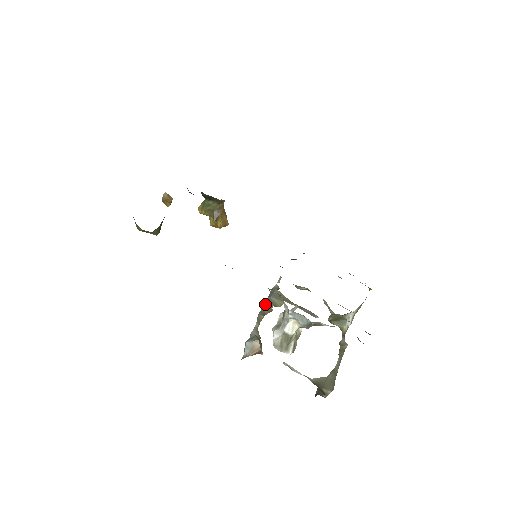
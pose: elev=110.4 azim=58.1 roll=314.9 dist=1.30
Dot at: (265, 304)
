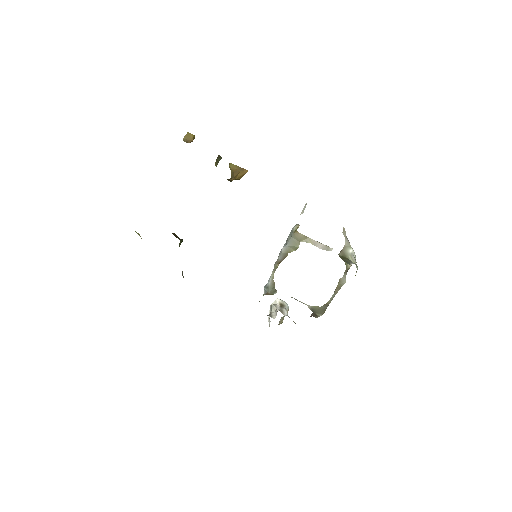
Dot at: (280, 256)
